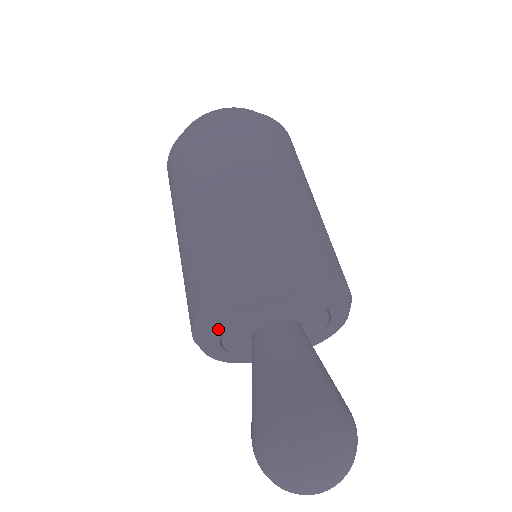
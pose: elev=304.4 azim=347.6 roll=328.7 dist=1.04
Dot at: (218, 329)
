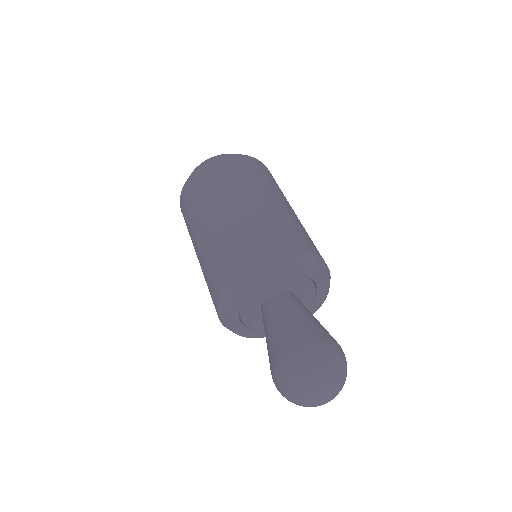
Dot at: (235, 323)
